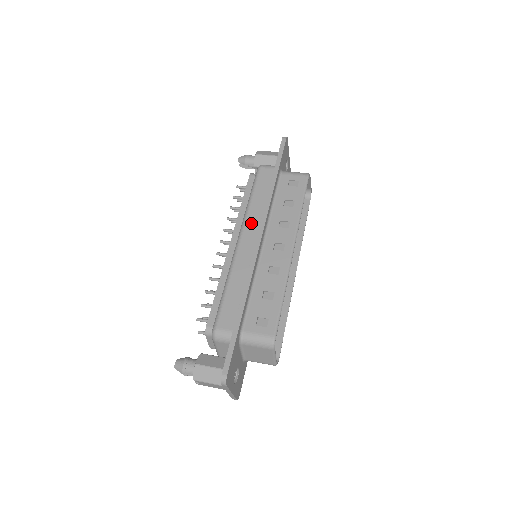
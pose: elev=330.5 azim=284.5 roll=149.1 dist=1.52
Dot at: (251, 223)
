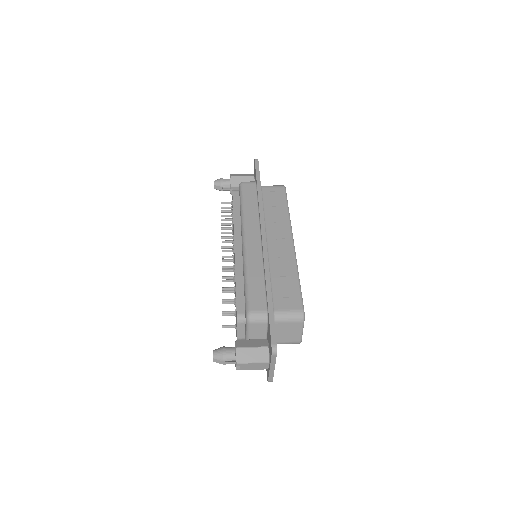
Dot at: (251, 225)
